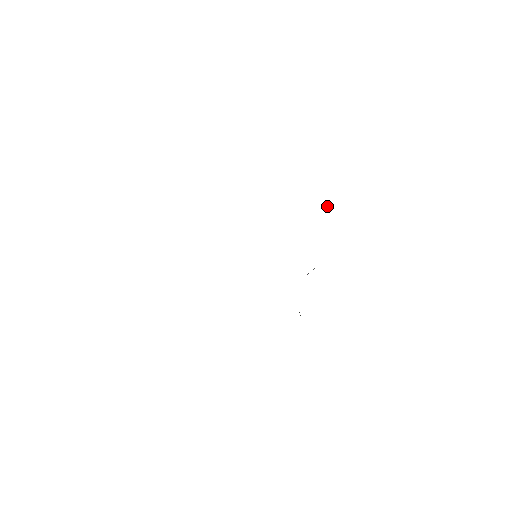
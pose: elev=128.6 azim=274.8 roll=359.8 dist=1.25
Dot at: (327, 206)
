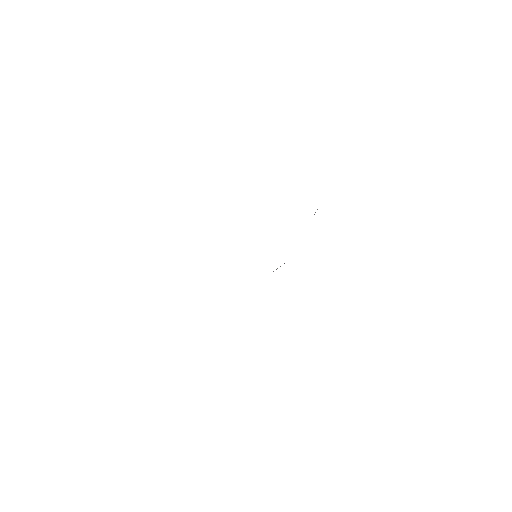
Dot at: occluded
